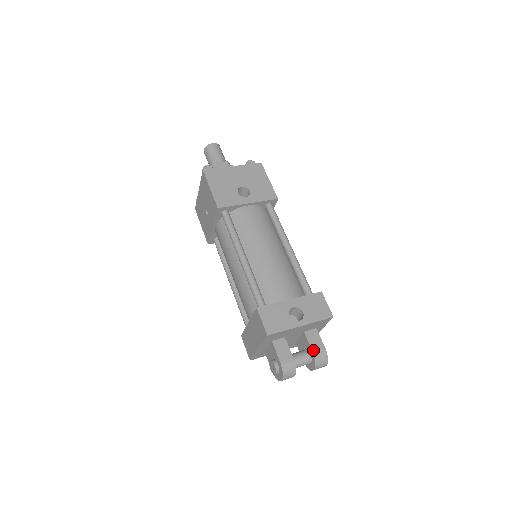
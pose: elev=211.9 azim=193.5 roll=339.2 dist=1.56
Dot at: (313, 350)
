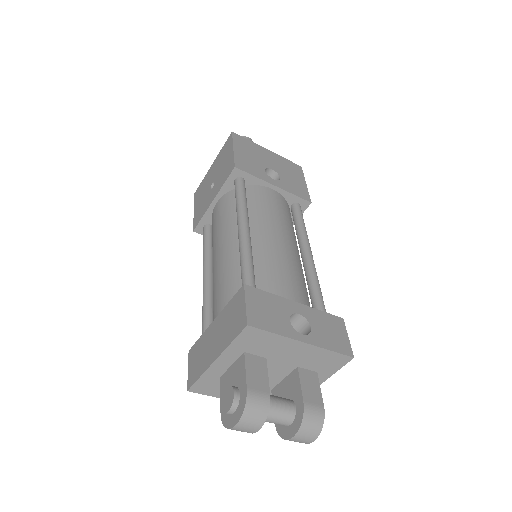
Dot at: (304, 399)
